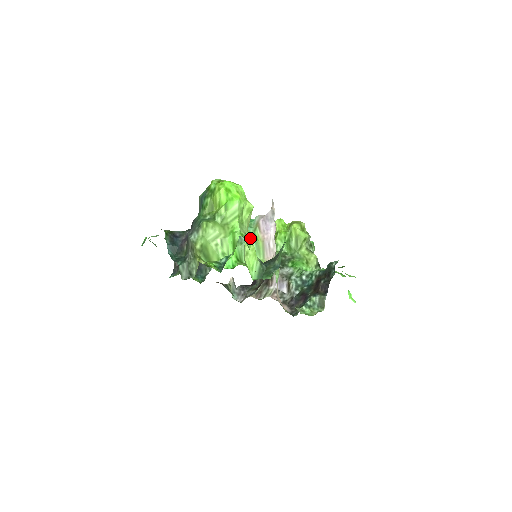
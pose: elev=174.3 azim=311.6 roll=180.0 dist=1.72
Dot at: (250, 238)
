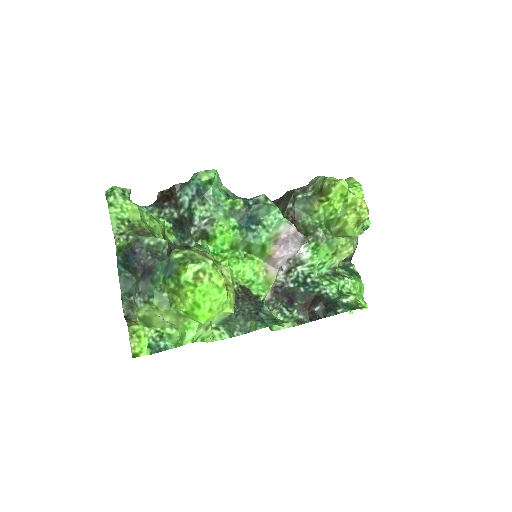
Dot at: occluded
